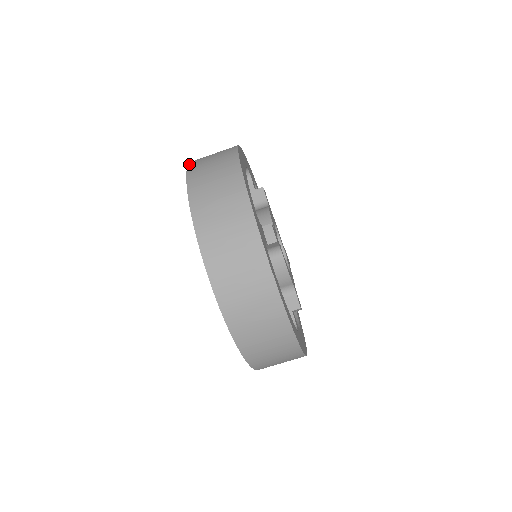
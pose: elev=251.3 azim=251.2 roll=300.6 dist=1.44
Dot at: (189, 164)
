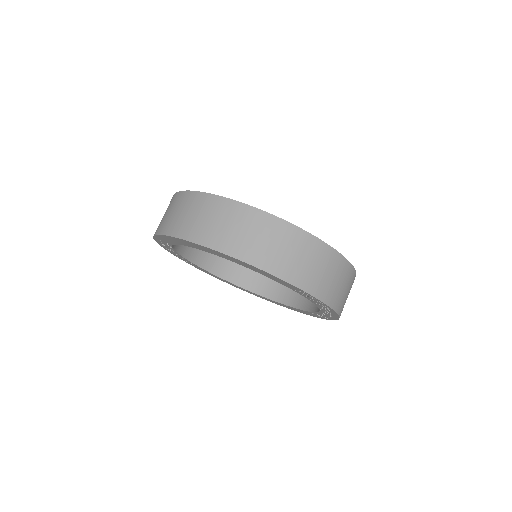
Dot at: (155, 234)
